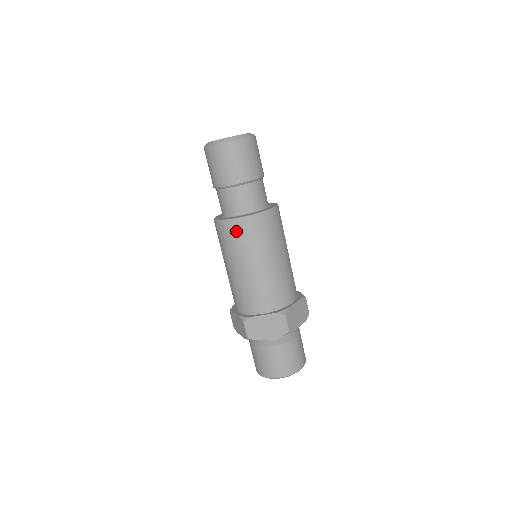
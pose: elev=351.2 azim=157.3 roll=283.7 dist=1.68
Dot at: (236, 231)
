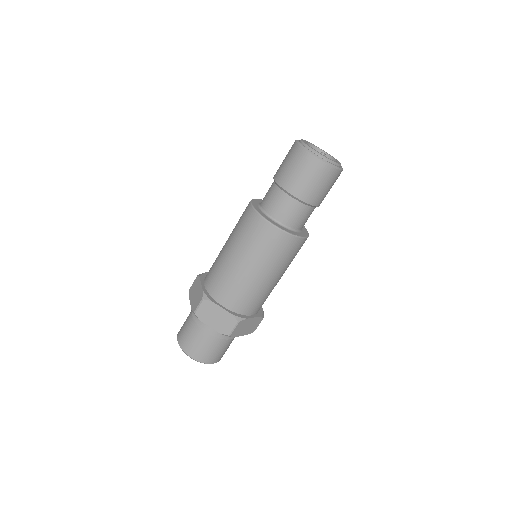
Dot at: (244, 212)
